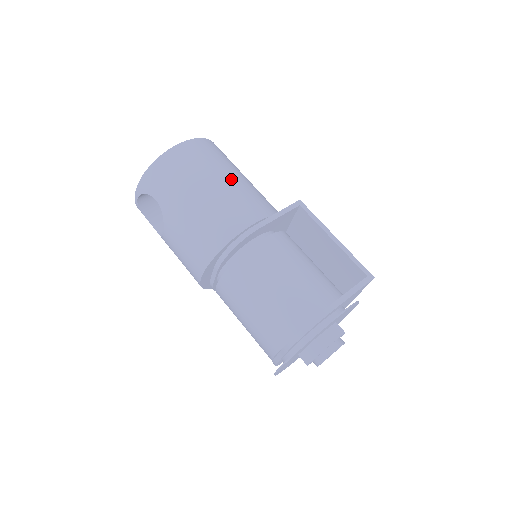
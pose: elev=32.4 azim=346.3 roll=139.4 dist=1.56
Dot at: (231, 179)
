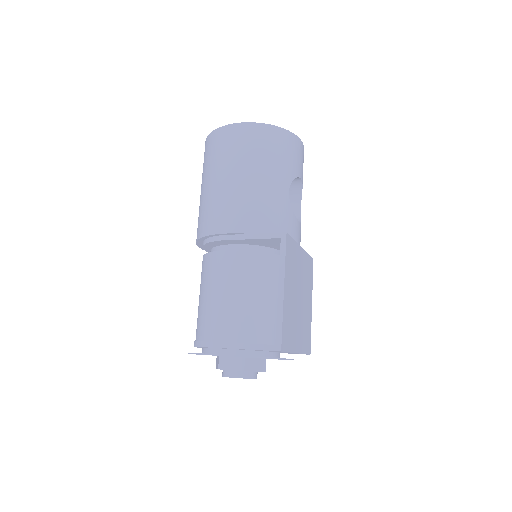
Dot at: (245, 179)
